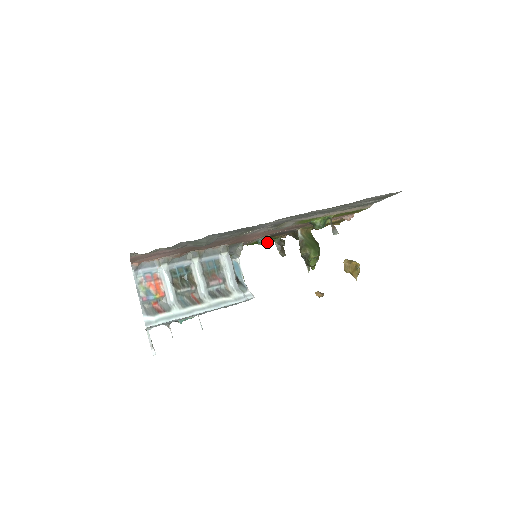
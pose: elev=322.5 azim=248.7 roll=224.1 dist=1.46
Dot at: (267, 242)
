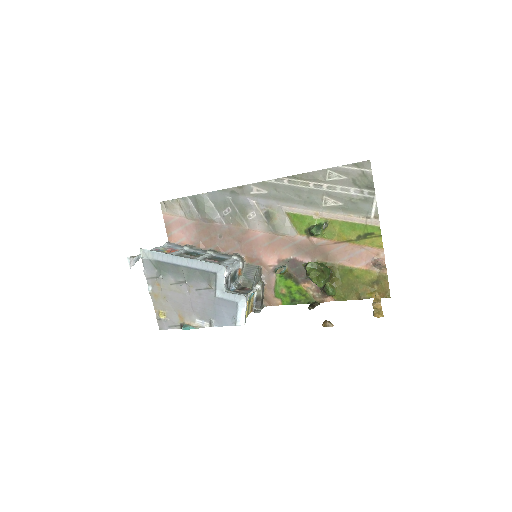
Dot at: (281, 268)
